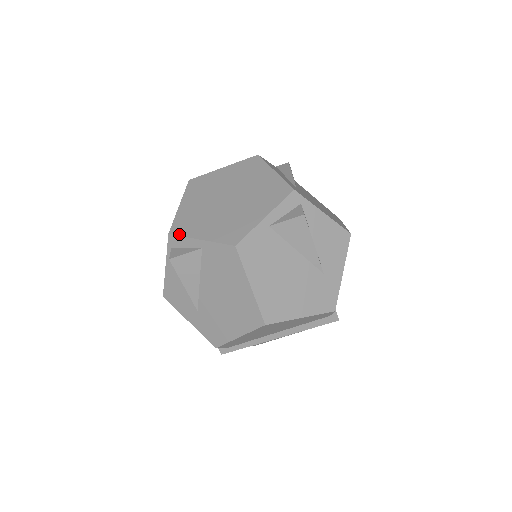
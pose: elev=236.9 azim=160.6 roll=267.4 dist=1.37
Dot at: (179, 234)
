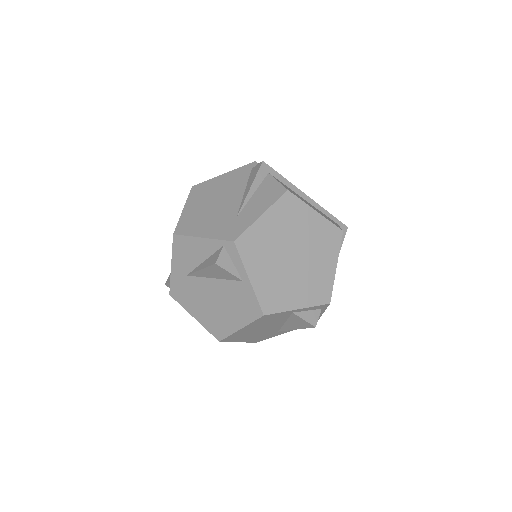
Dot at: (241, 253)
